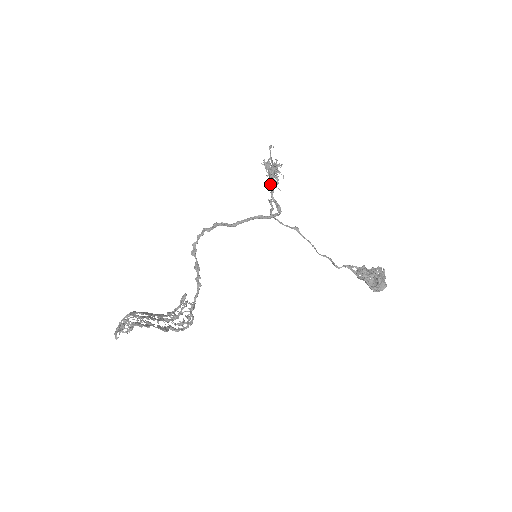
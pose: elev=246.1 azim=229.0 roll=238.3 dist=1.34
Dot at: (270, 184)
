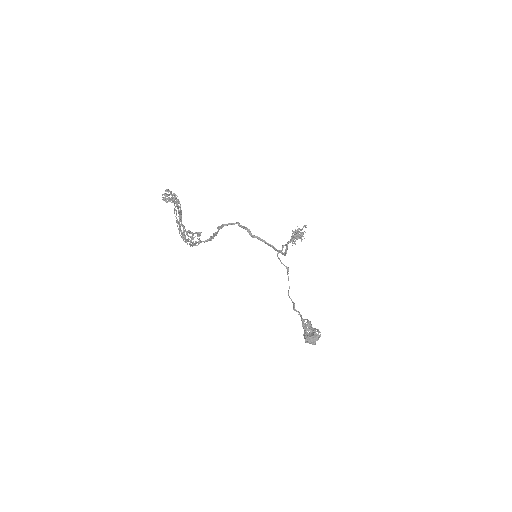
Dot at: (291, 239)
